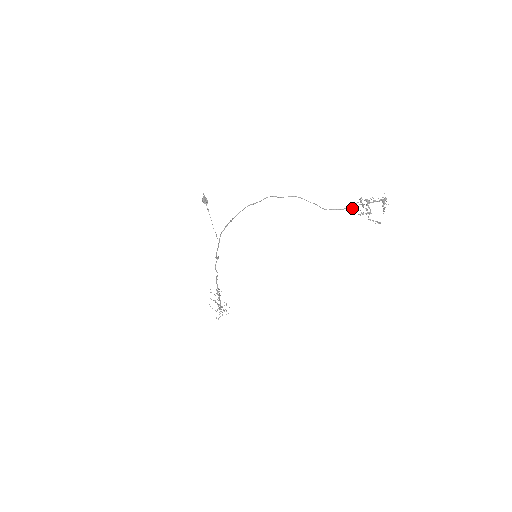
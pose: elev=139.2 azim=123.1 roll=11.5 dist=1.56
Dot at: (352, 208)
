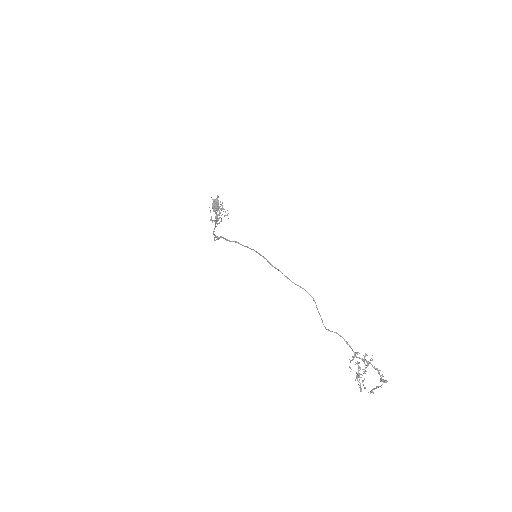
Dot at: (353, 351)
